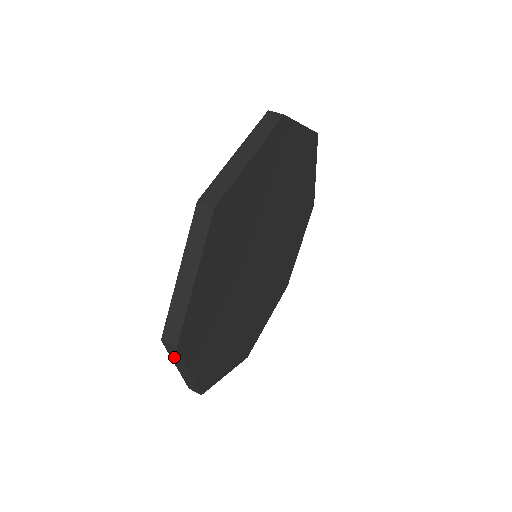
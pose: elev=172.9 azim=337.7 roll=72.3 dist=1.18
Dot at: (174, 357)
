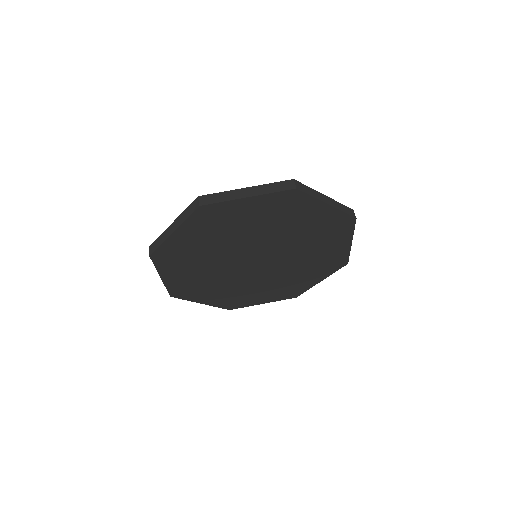
Dot at: occluded
